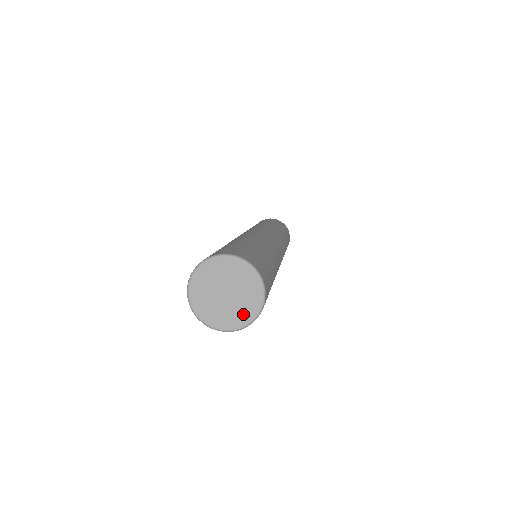
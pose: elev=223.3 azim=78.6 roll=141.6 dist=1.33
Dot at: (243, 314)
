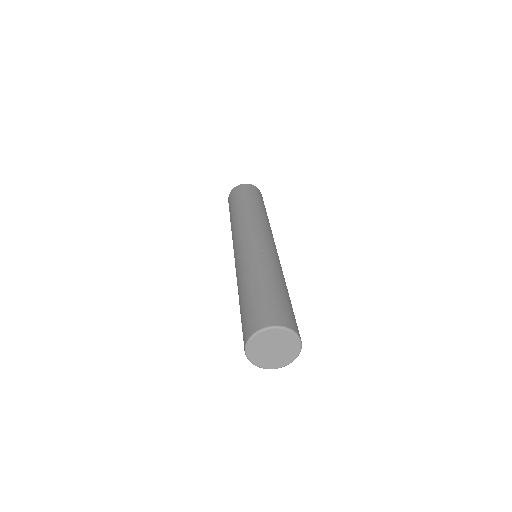
Dot at: (282, 361)
